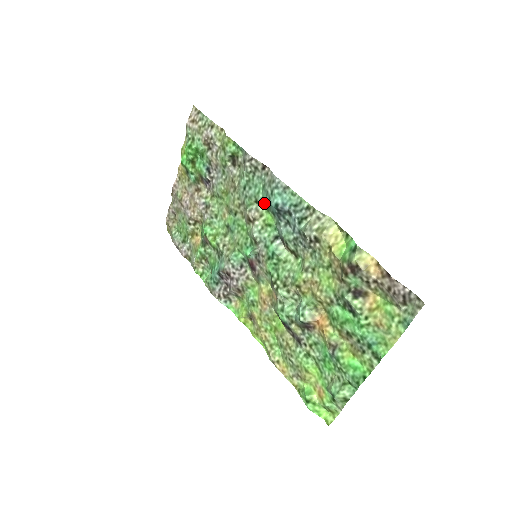
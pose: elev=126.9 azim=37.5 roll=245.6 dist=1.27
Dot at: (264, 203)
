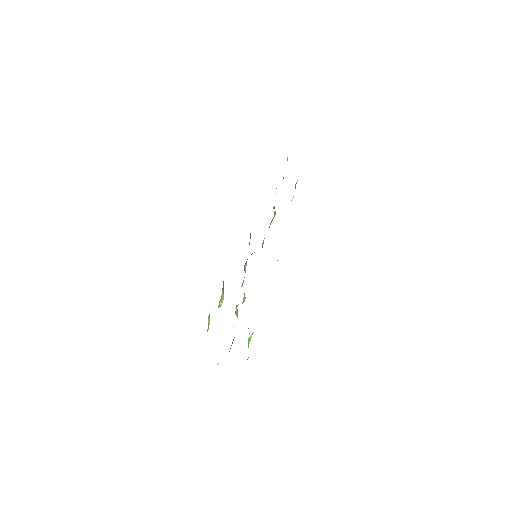
Dot at: occluded
